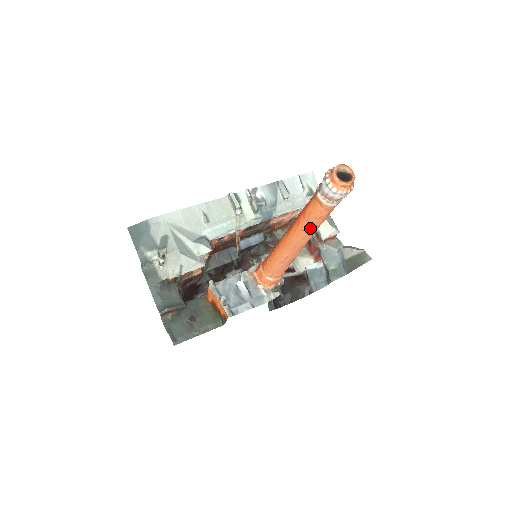
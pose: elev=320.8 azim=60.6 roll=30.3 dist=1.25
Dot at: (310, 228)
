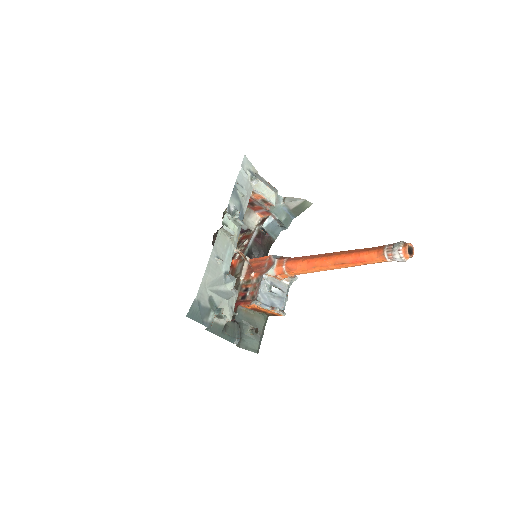
Dot at: occluded
